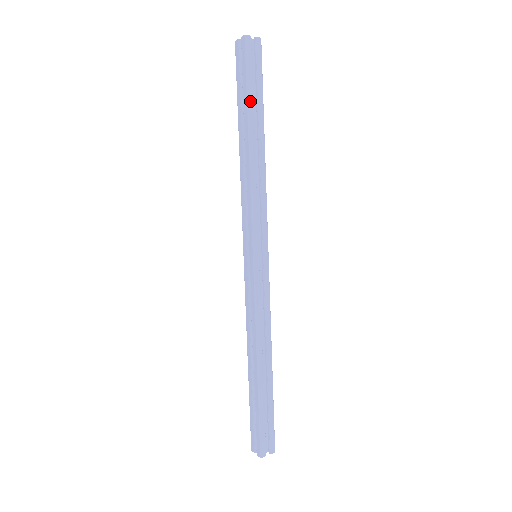
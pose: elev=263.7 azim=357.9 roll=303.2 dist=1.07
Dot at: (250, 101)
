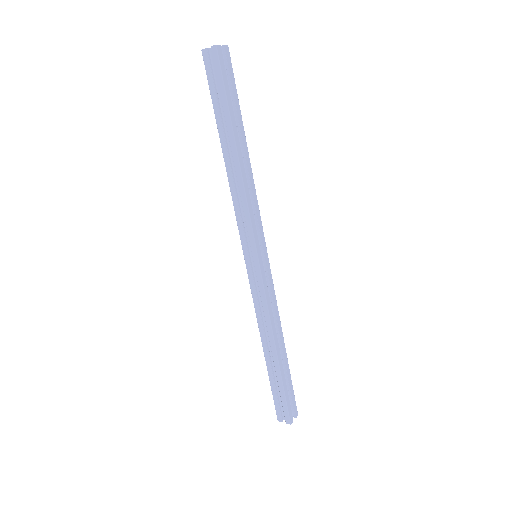
Dot at: (231, 112)
